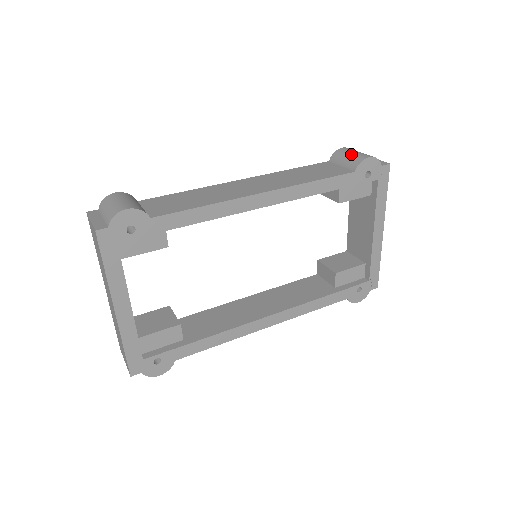
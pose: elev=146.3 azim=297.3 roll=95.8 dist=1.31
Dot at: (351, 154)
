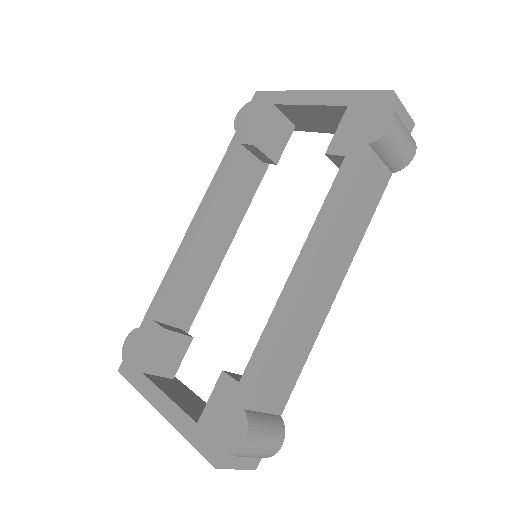
Dot at: (400, 149)
